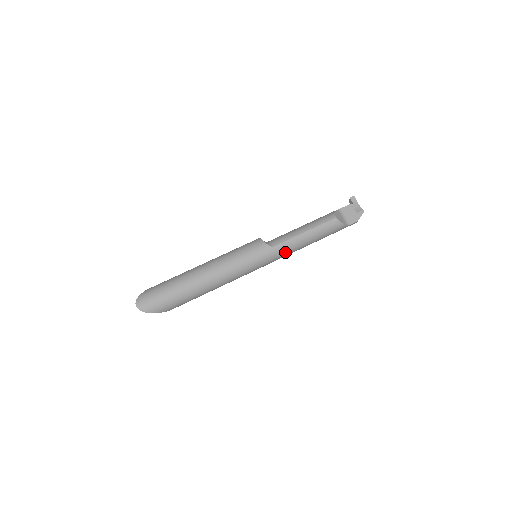
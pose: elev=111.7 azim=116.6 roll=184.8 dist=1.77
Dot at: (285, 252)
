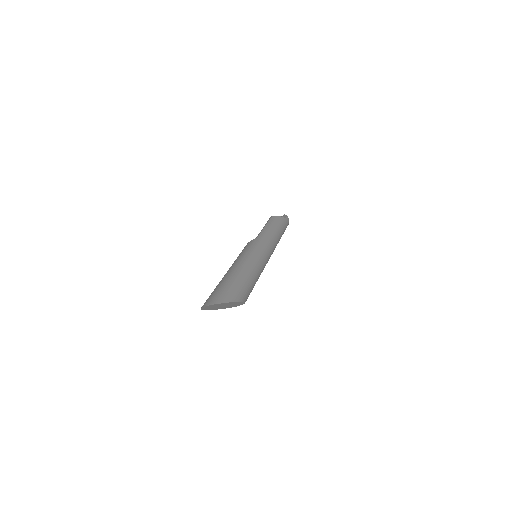
Dot at: (269, 238)
